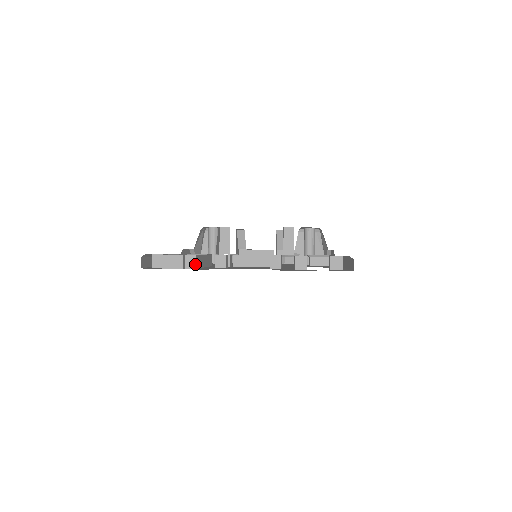
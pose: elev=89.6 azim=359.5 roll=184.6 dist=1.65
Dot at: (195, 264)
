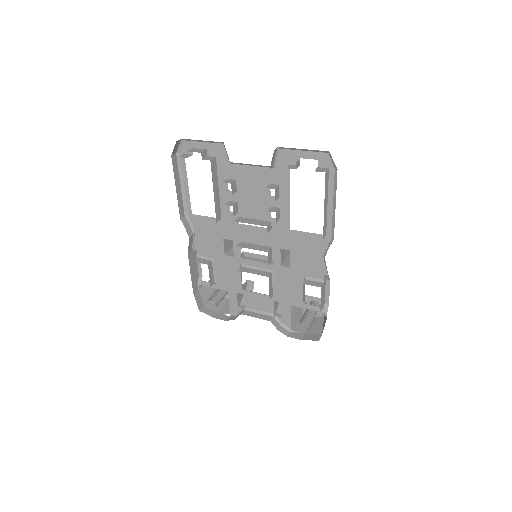
Dot at: (211, 159)
